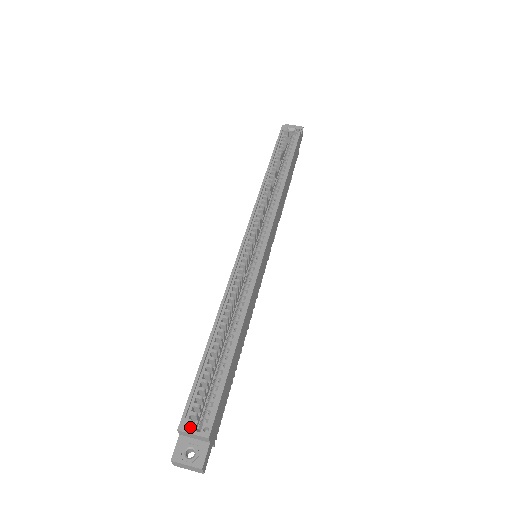
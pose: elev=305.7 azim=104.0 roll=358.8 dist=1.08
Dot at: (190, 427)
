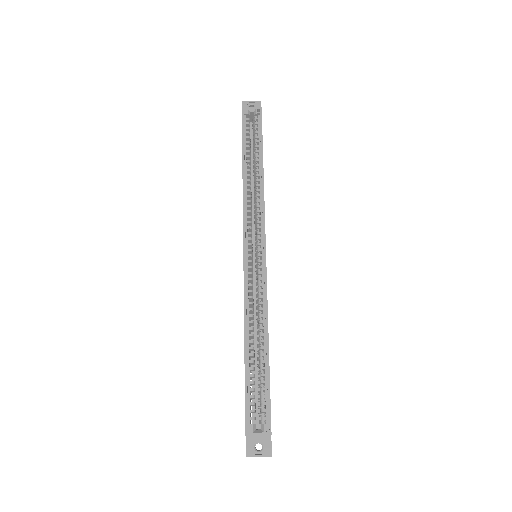
Dot at: (254, 430)
